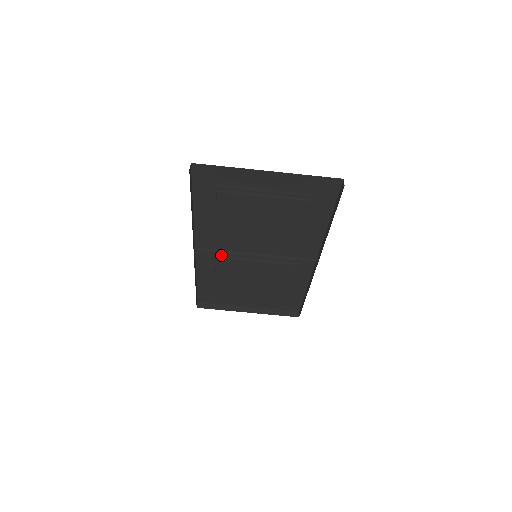
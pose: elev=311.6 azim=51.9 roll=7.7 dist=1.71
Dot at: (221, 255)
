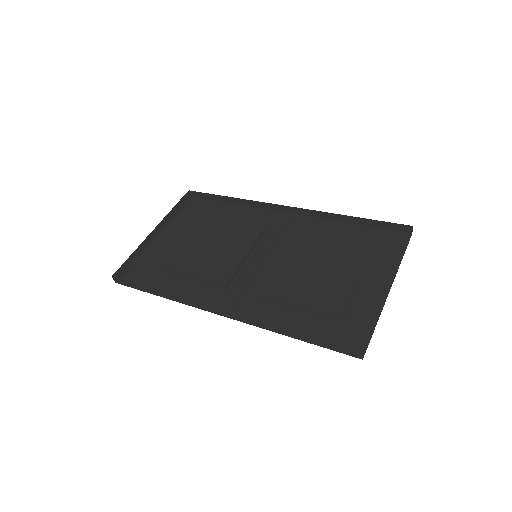
Dot at: (227, 283)
